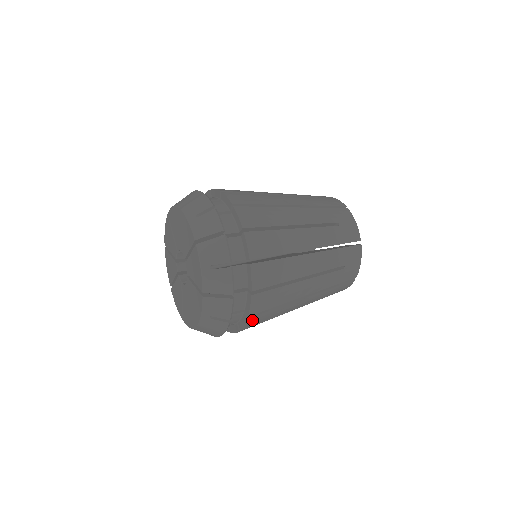
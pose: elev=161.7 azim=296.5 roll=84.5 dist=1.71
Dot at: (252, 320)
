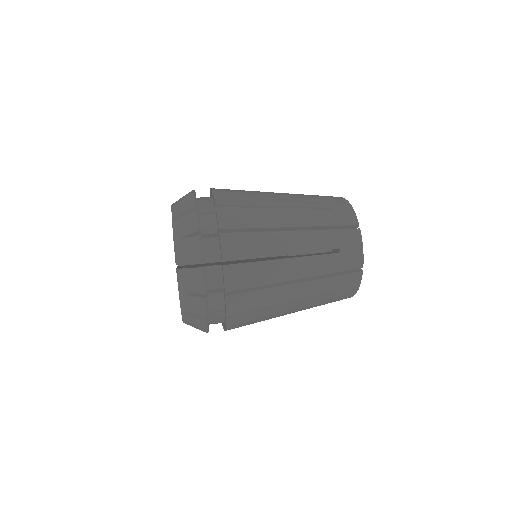
Dot at: (233, 300)
